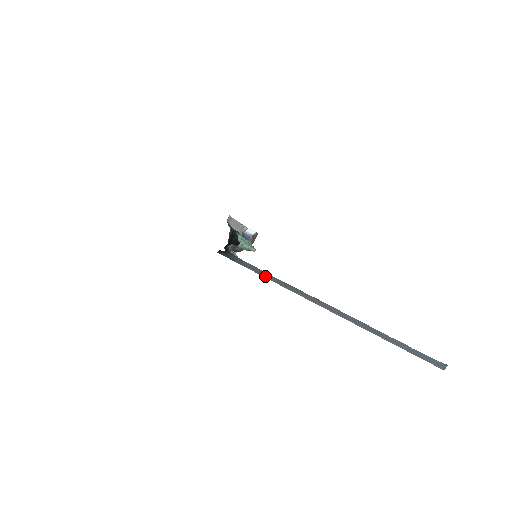
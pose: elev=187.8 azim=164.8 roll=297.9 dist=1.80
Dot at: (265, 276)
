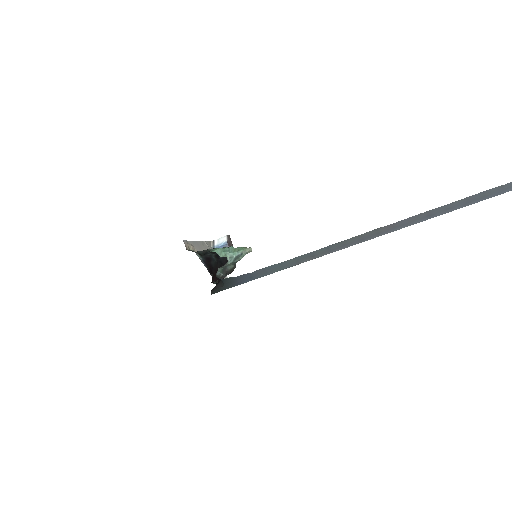
Dot at: (292, 265)
